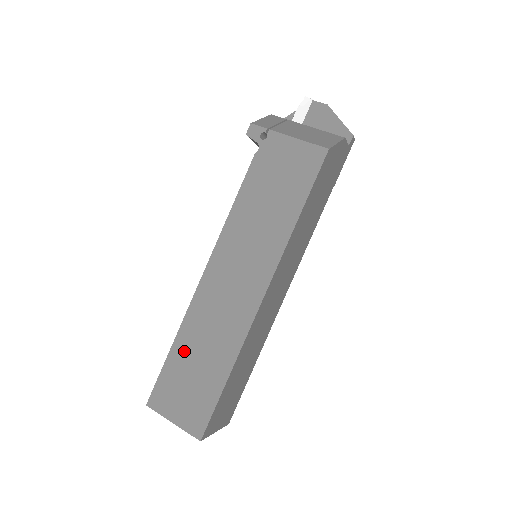
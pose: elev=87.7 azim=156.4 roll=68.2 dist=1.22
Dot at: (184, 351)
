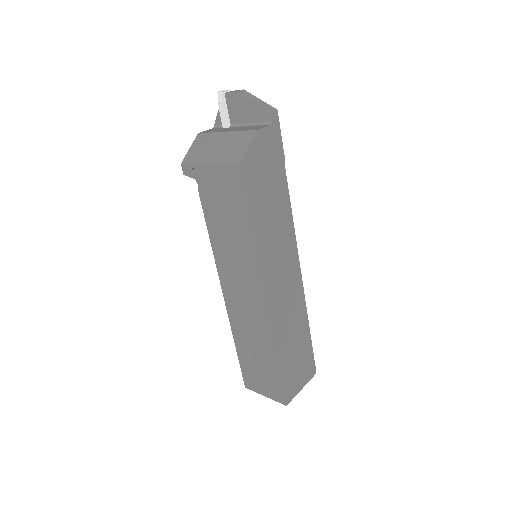
Dot at: (244, 349)
